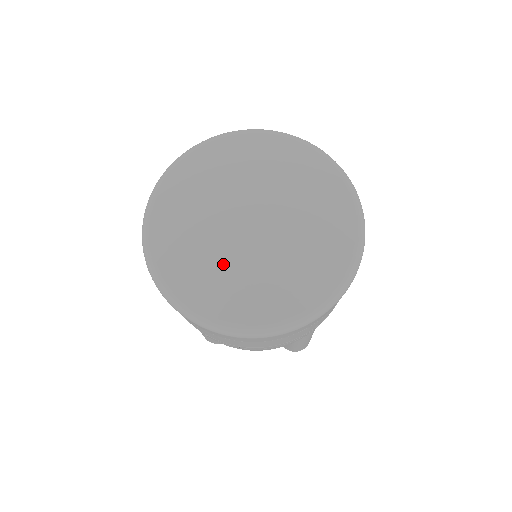
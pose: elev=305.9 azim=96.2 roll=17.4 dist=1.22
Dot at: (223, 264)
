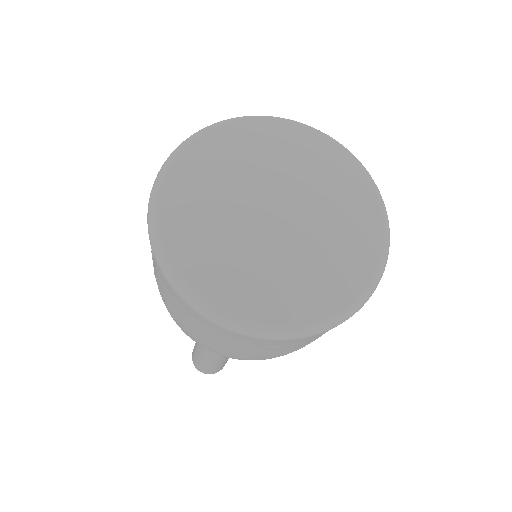
Dot at: (273, 265)
